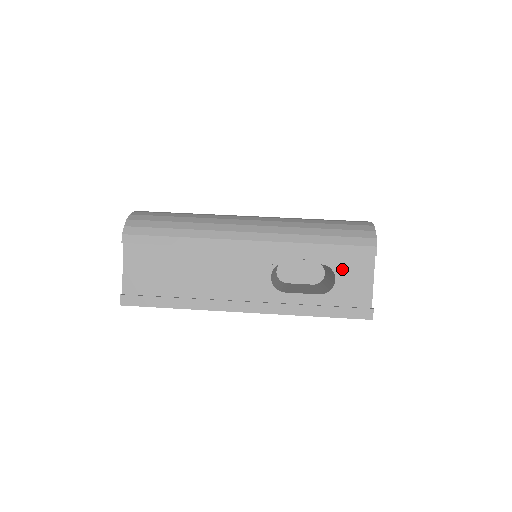
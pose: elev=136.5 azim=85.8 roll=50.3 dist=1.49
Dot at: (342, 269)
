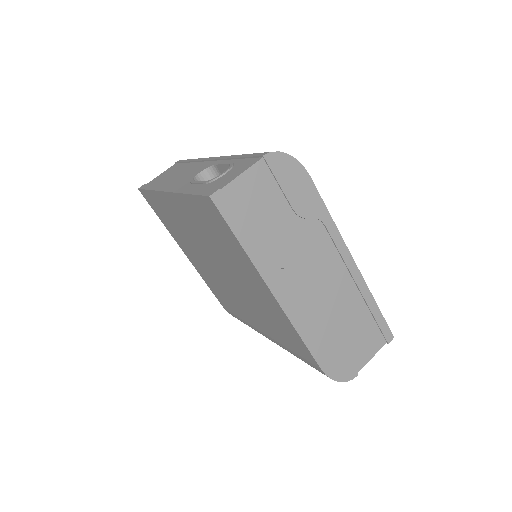
Dot at: (236, 167)
